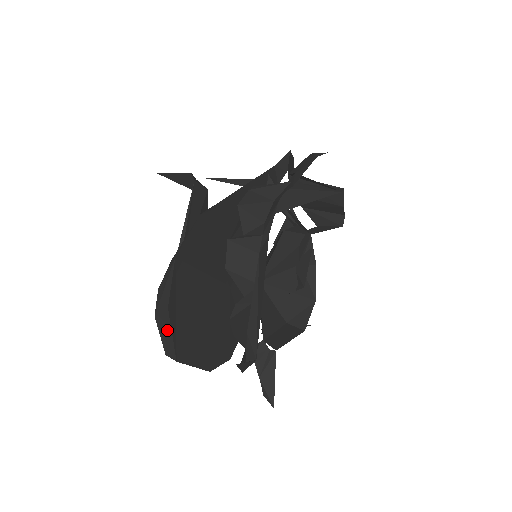
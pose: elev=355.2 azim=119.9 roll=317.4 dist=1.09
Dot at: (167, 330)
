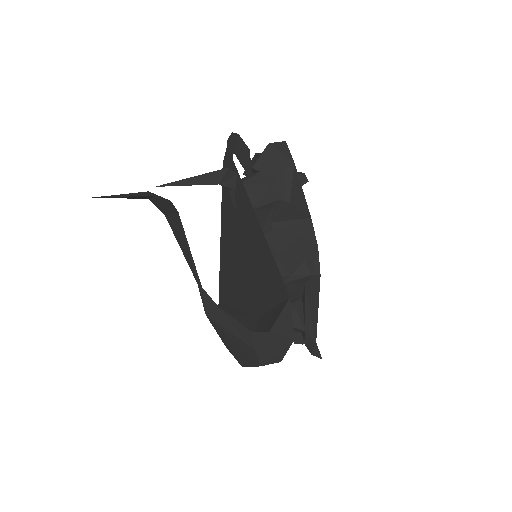
Dot at: occluded
